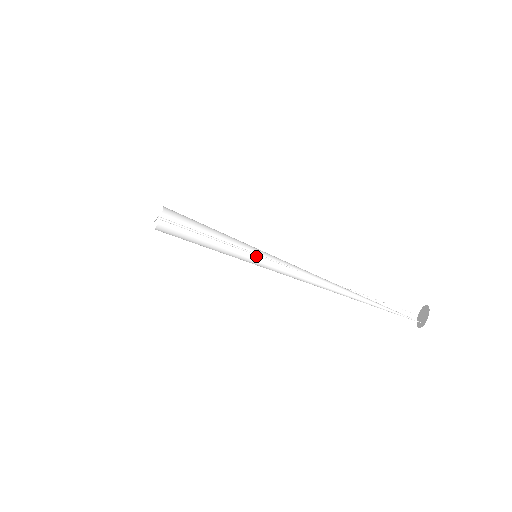
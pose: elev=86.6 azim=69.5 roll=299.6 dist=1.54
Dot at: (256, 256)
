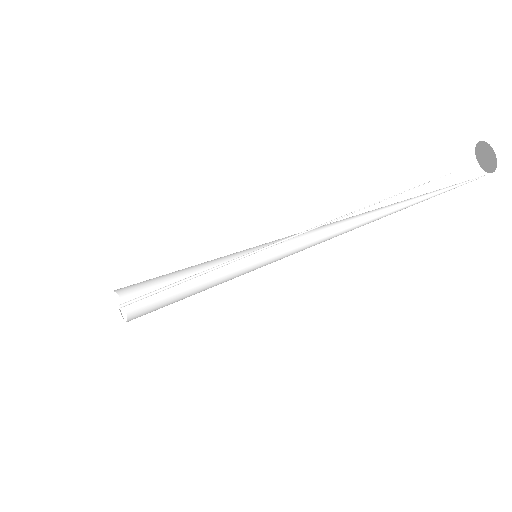
Dot at: (253, 249)
